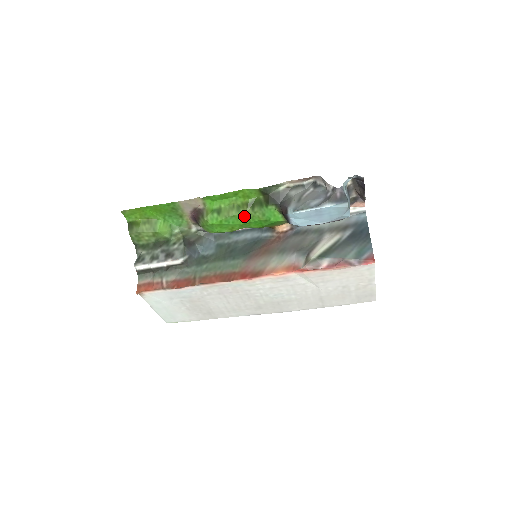
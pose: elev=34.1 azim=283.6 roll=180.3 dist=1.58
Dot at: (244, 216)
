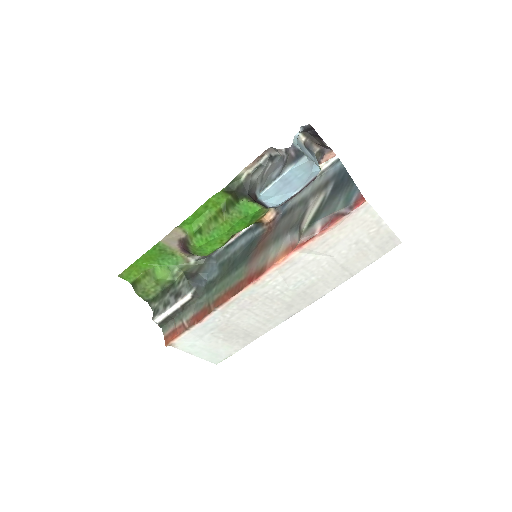
Dot at: (224, 223)
